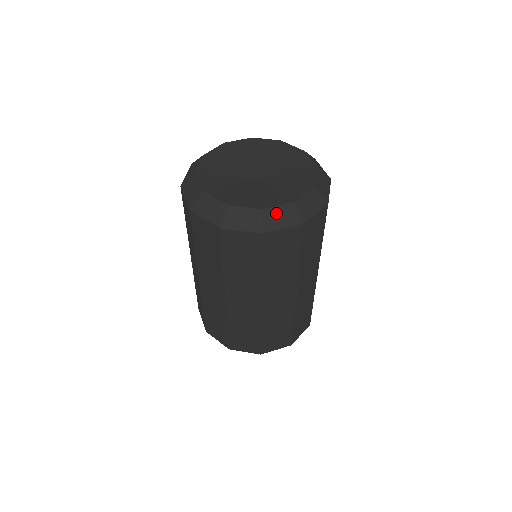
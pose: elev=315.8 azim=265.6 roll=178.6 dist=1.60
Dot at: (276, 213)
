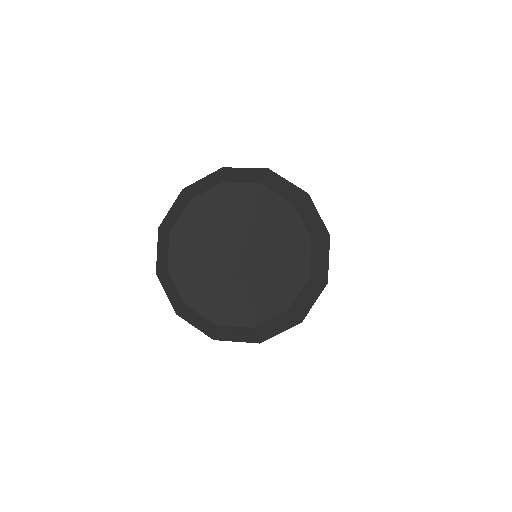
Dot at: (231, 330)
